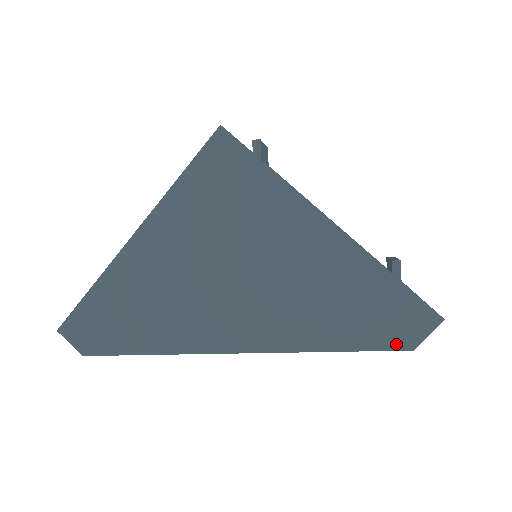
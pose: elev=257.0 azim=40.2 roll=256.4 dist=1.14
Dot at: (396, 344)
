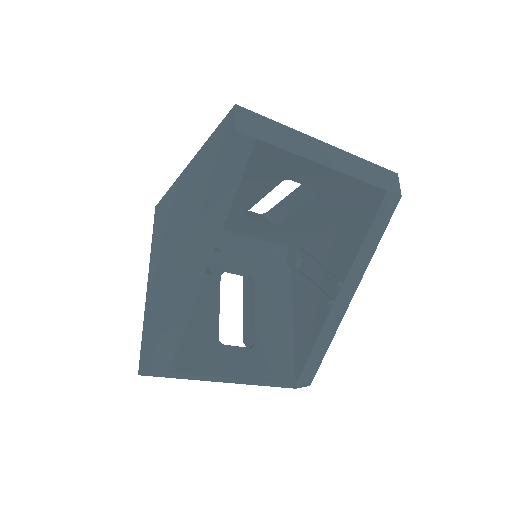
Dot at: (228, 142)
